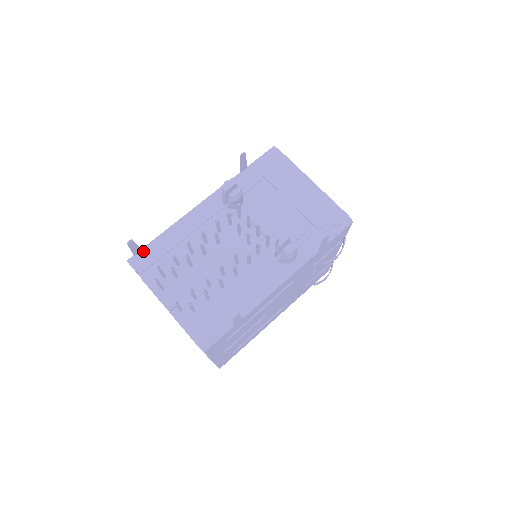
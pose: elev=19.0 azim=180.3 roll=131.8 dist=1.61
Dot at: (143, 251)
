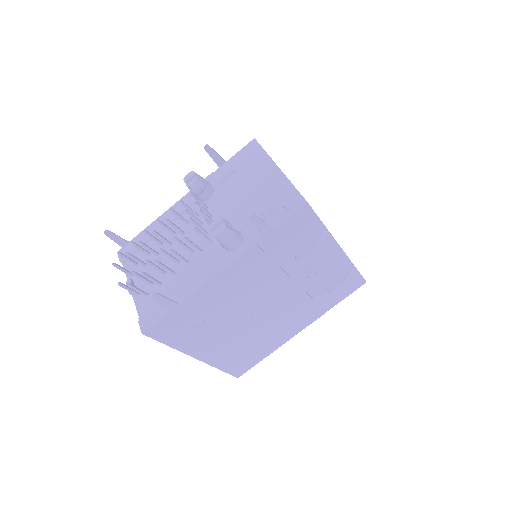
Dot at: (129, 243)
